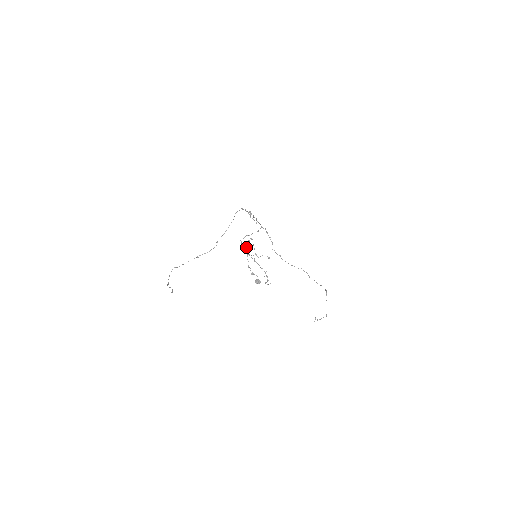
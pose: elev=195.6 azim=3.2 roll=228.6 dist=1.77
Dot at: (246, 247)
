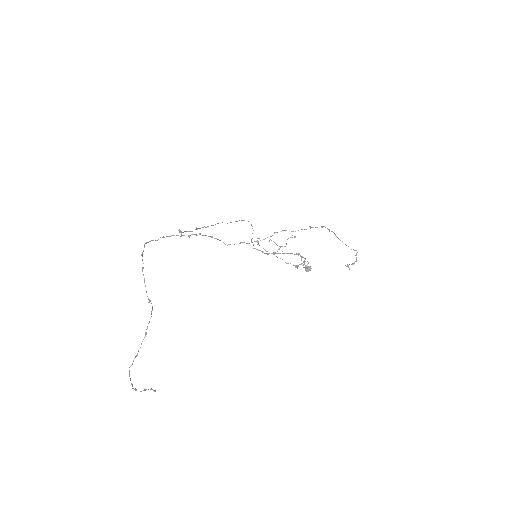
Dot at: occluded
